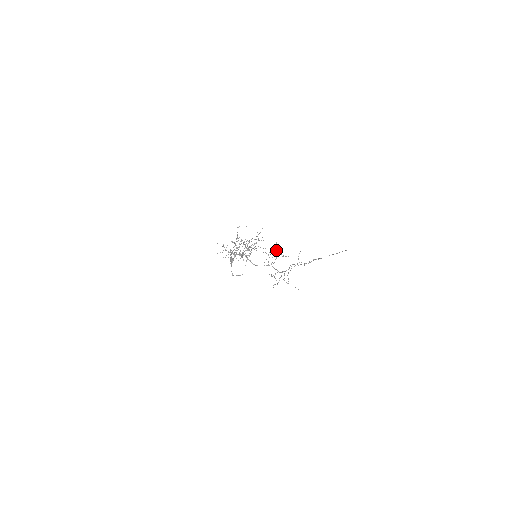
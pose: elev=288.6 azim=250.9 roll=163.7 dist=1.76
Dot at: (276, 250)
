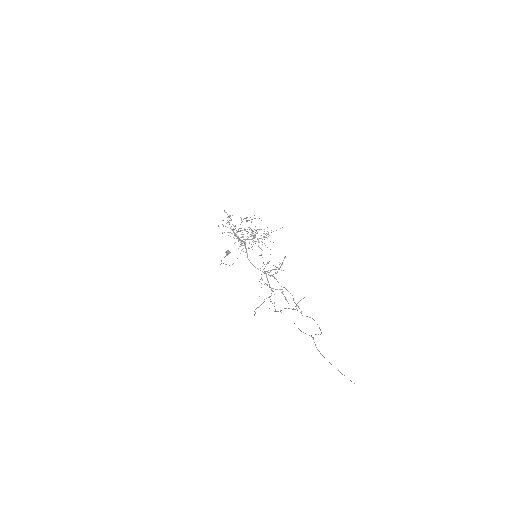
Dot at: (280, 267)
